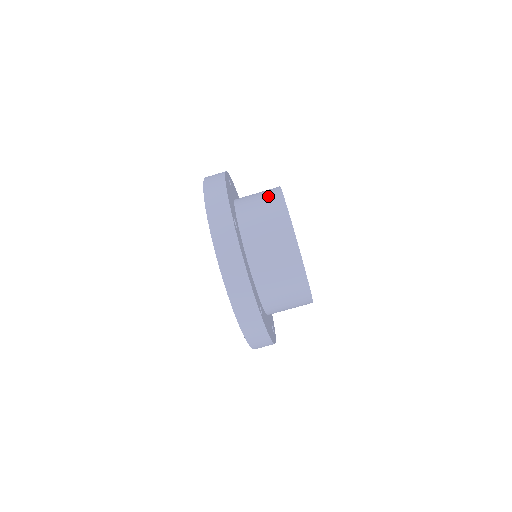
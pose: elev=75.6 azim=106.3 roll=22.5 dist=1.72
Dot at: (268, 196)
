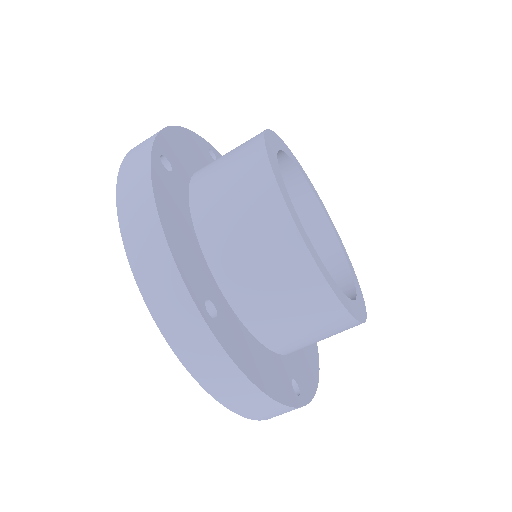
Dot at: (251, 198)
